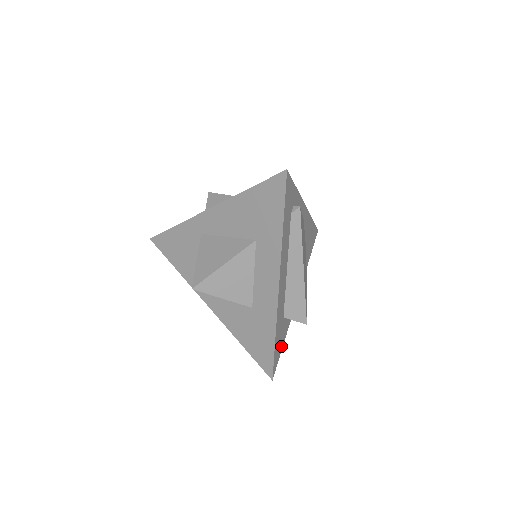
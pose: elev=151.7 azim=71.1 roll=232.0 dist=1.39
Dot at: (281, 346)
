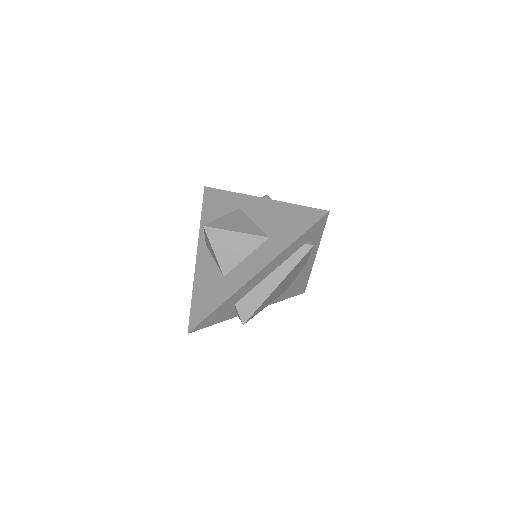
Dot at: (214, 322)
